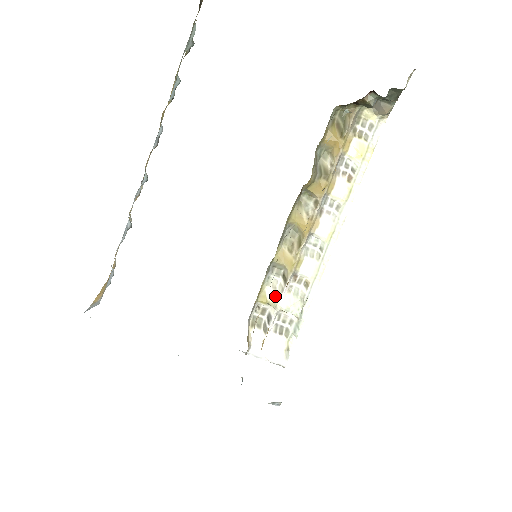
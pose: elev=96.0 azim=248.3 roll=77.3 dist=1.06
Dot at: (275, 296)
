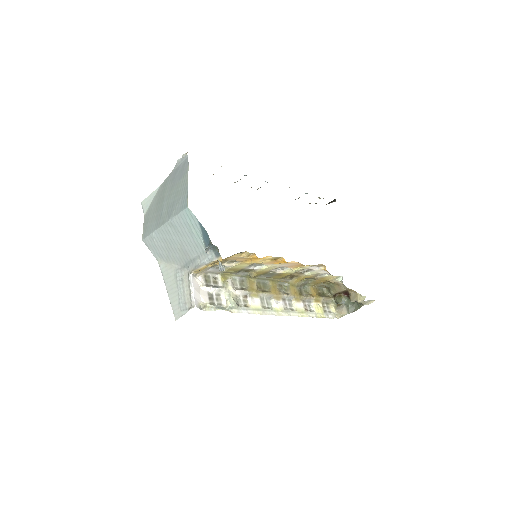
Dot at: (231, 285)
